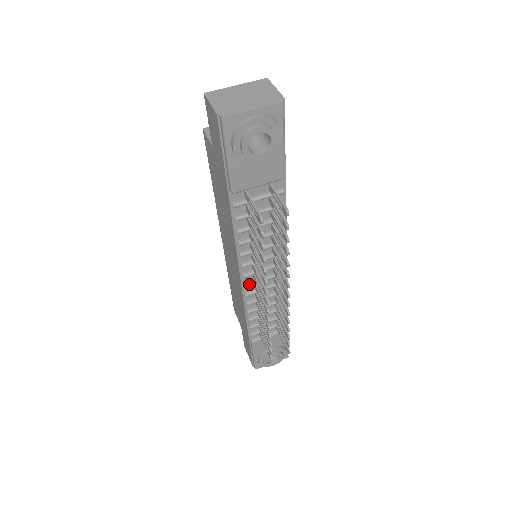
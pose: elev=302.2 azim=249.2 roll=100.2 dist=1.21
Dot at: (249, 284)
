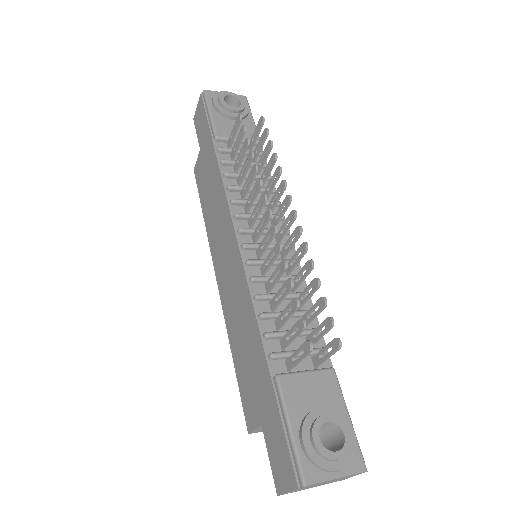
Dot at: (248, 243)
